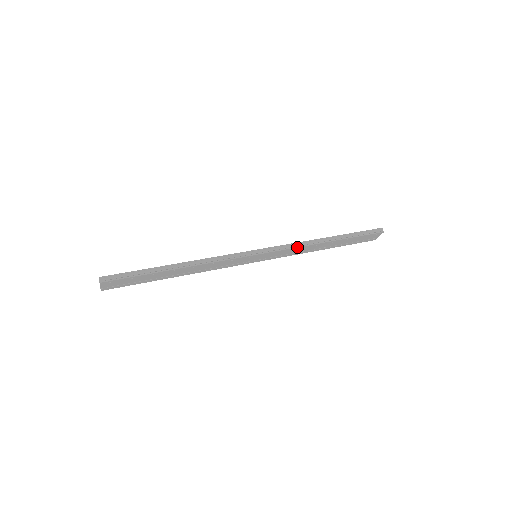
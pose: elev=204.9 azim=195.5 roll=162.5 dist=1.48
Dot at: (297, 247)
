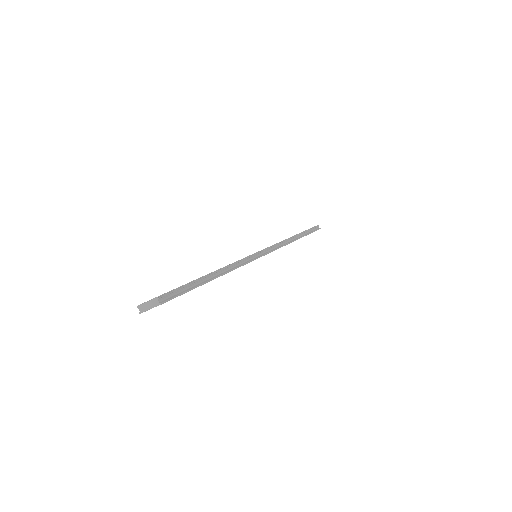
Dot at: occluded
